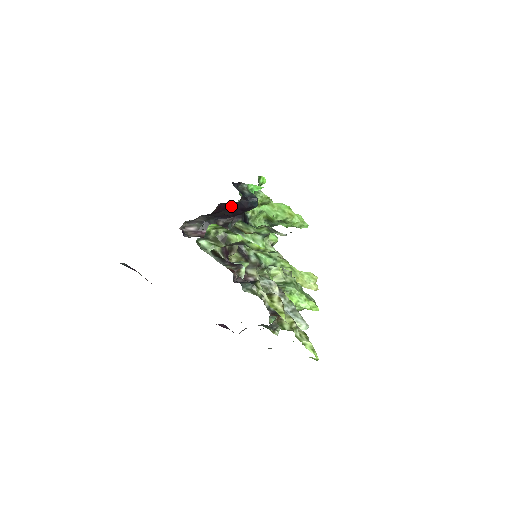
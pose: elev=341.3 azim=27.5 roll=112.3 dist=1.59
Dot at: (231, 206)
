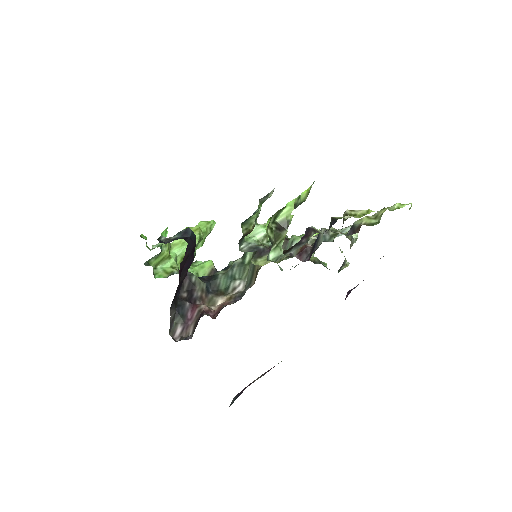
Dot at: (186, 259)
